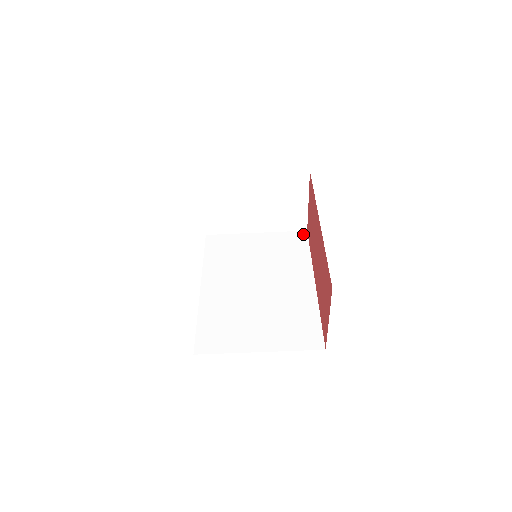
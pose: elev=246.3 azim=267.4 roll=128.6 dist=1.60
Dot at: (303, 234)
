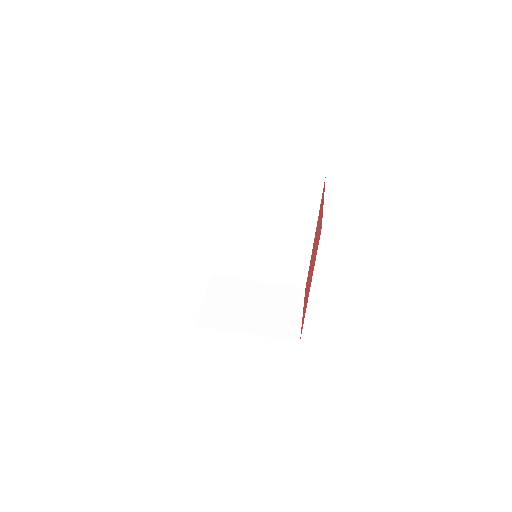
Dot at: occluded
